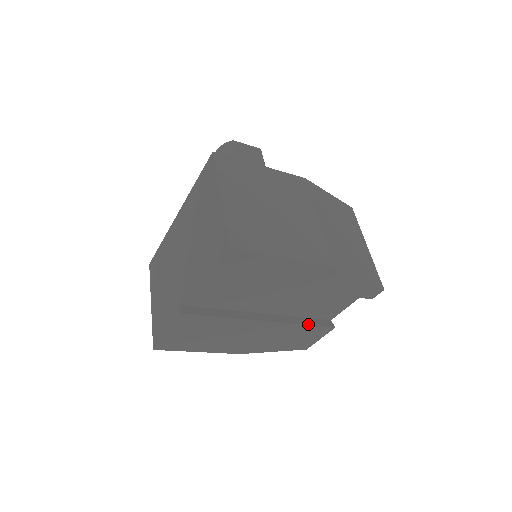
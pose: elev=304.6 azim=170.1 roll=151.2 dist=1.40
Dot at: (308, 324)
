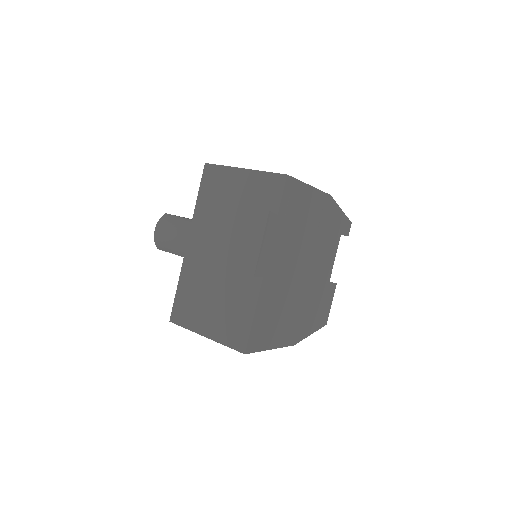
Dot at: (324, 282)
